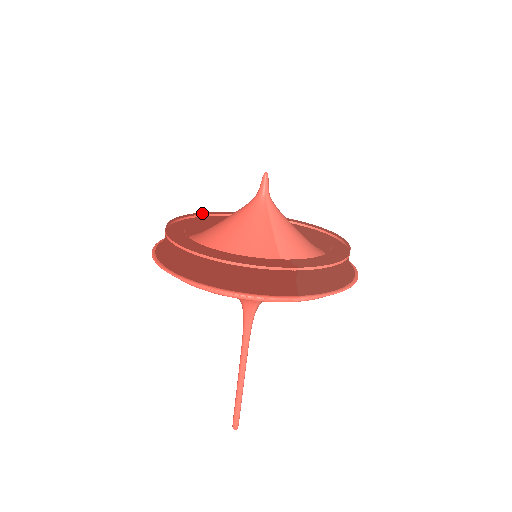
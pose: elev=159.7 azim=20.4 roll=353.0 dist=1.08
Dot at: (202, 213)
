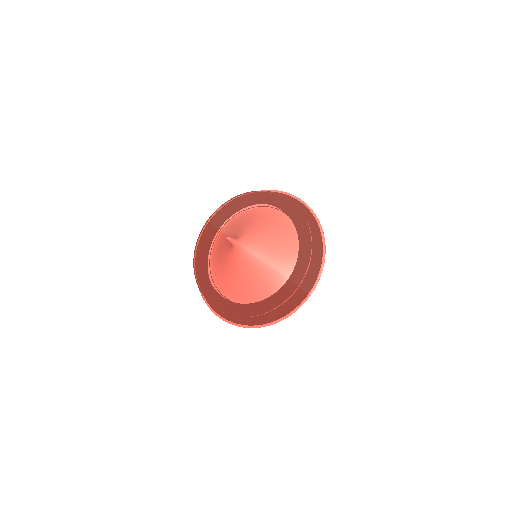
Dot at: (196, 244)
